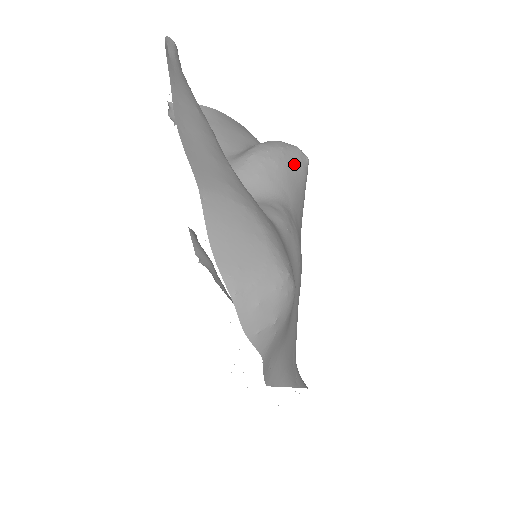
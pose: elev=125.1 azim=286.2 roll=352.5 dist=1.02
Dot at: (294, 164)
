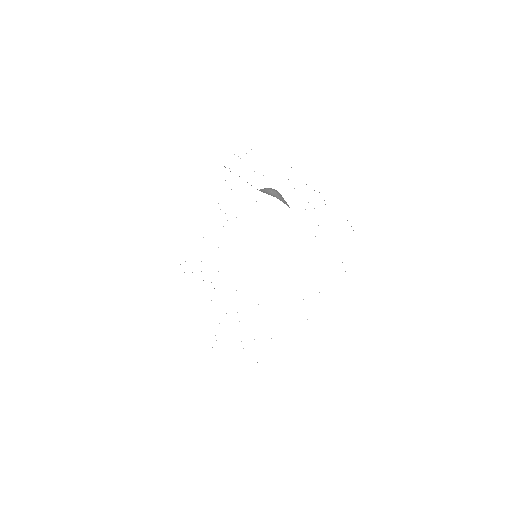
Dot at: occluded
